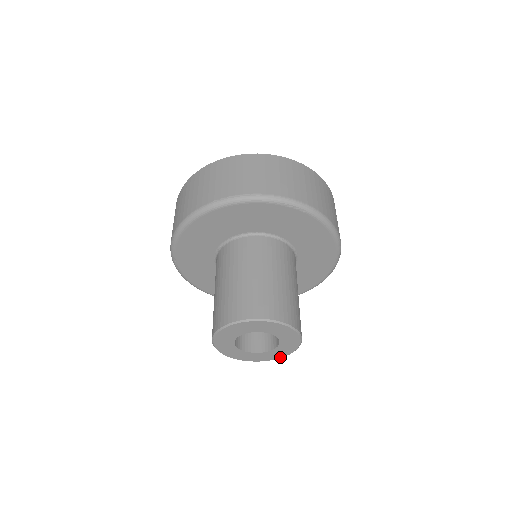
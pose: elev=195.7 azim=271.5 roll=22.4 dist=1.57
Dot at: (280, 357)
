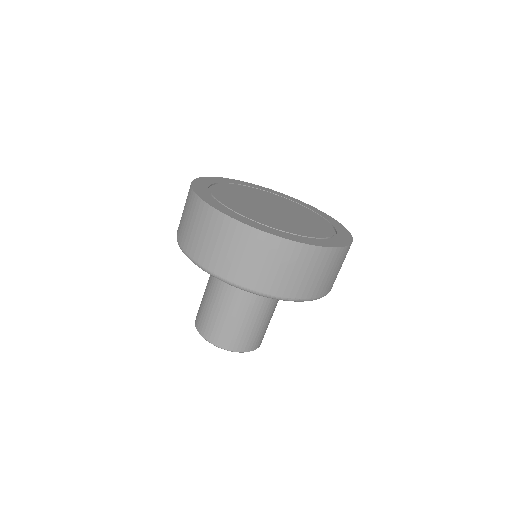
Dot at: occluded
